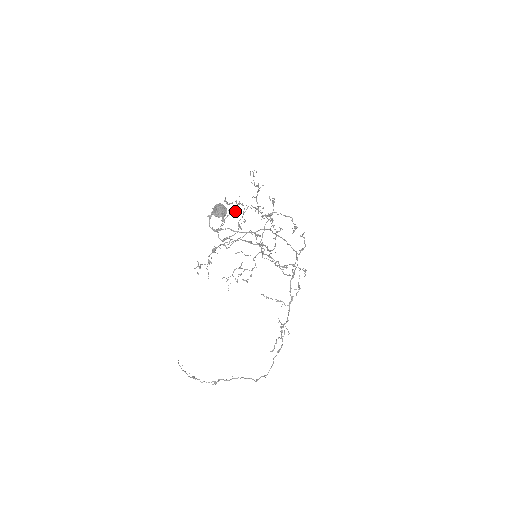
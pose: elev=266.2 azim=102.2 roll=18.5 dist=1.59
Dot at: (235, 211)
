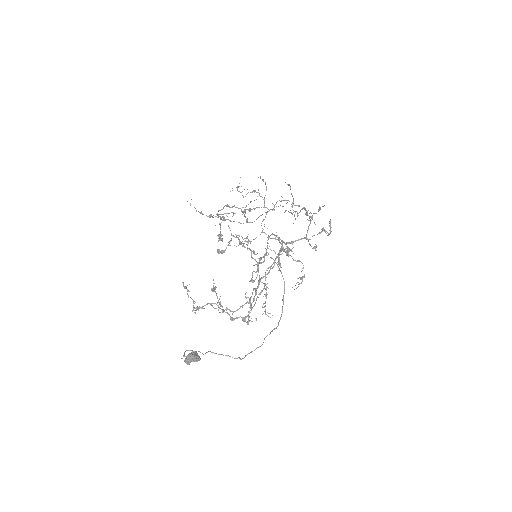
Dot at: (219, 312)
